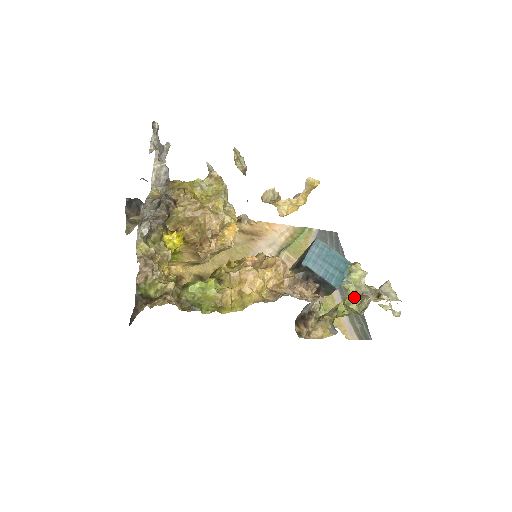
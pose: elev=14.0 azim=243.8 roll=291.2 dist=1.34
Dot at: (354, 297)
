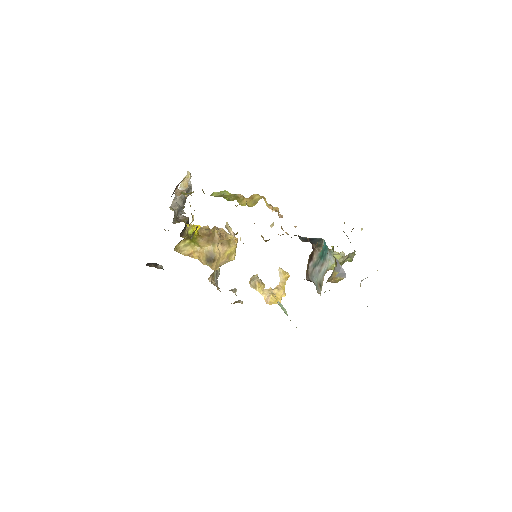
Dot at: (344, 261)
